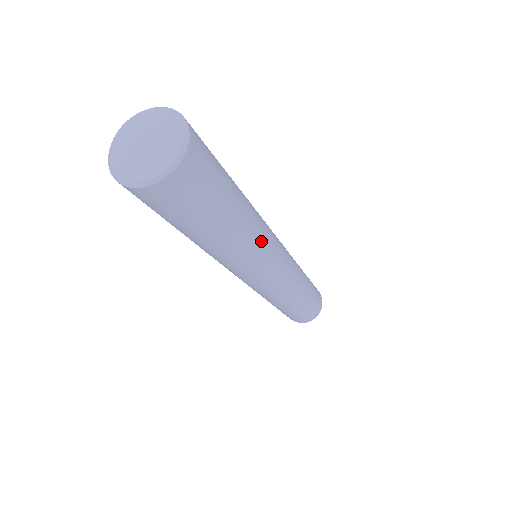
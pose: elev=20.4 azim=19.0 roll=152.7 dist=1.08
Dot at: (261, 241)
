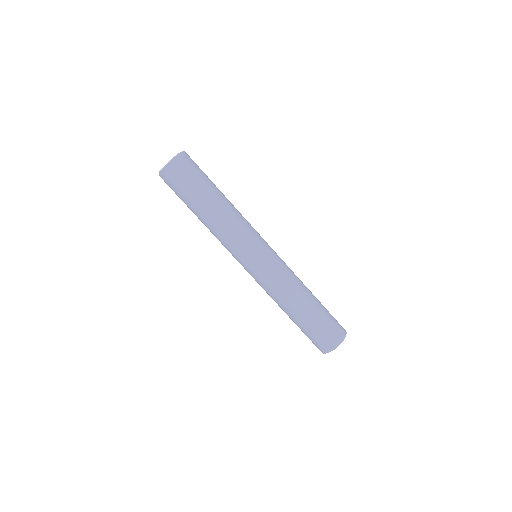
Dot at: occluded
